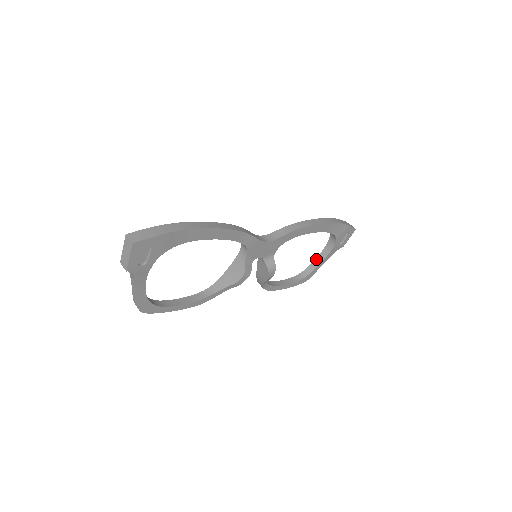
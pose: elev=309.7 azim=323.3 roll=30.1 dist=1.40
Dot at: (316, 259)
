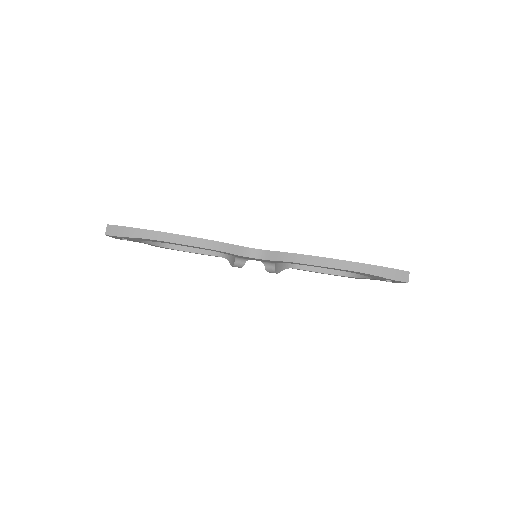
Dot at: occluded
